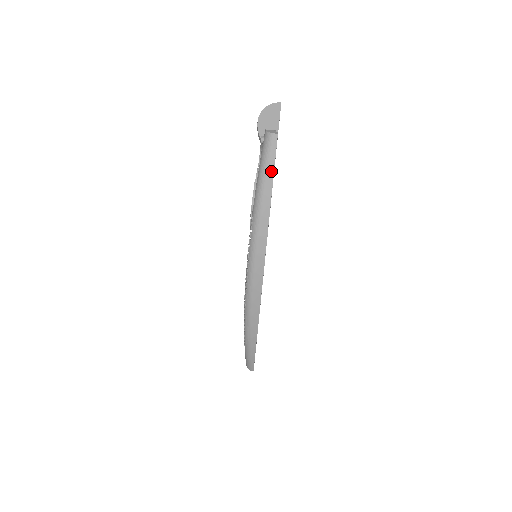
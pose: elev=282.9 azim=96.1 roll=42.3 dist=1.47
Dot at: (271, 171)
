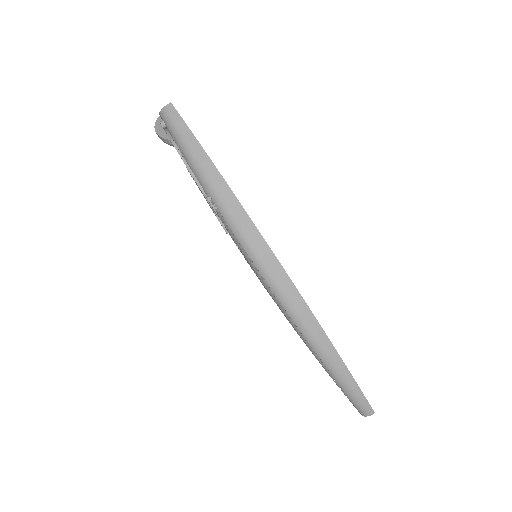
Dot at: (190, 136)
